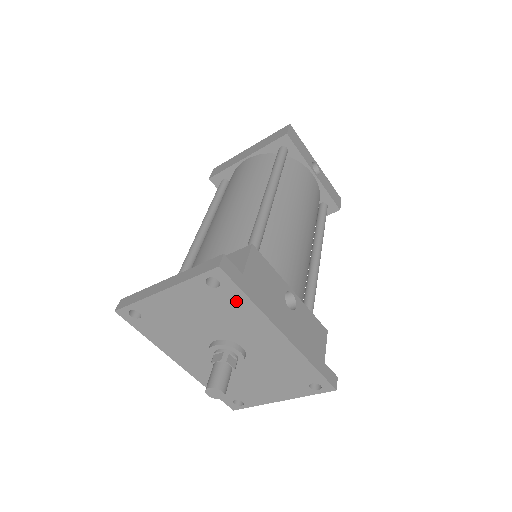
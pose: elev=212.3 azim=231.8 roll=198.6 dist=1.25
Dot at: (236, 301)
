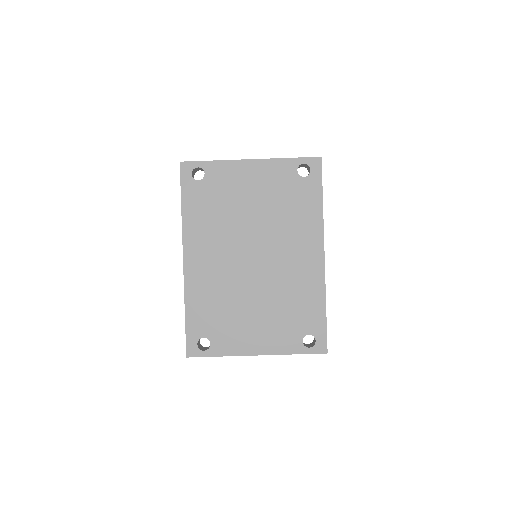
Dot at: (309, 198)
